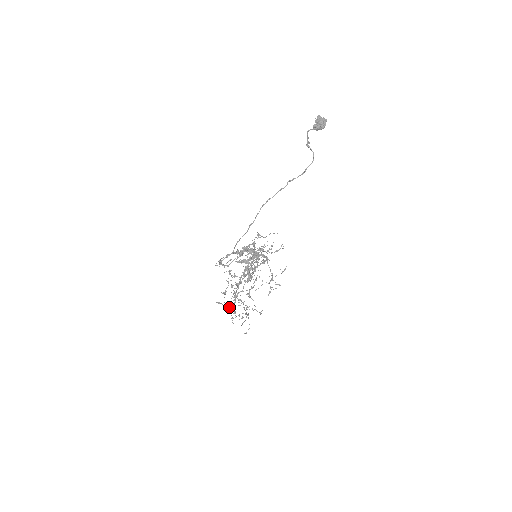
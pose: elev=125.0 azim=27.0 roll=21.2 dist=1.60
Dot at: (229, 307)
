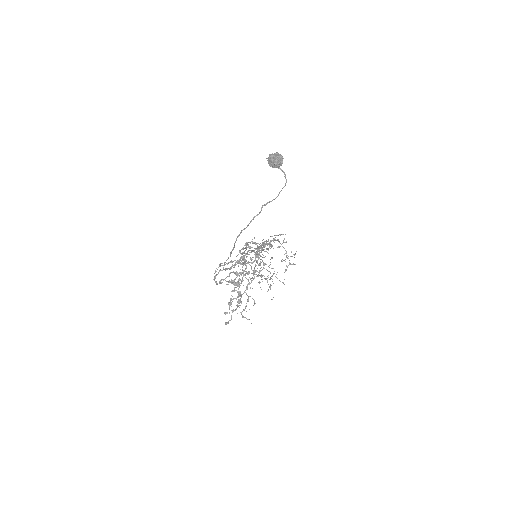
Dot at: (254, 274)
